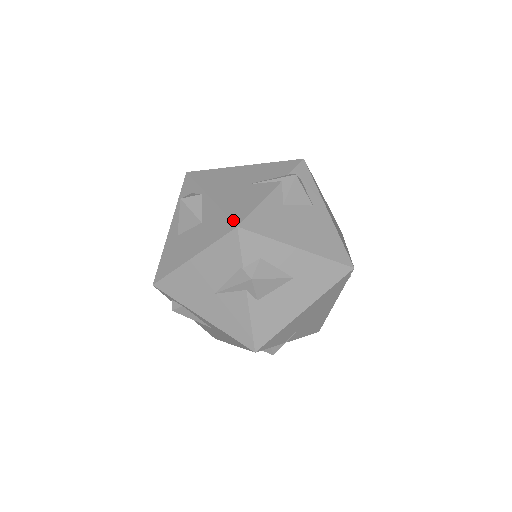
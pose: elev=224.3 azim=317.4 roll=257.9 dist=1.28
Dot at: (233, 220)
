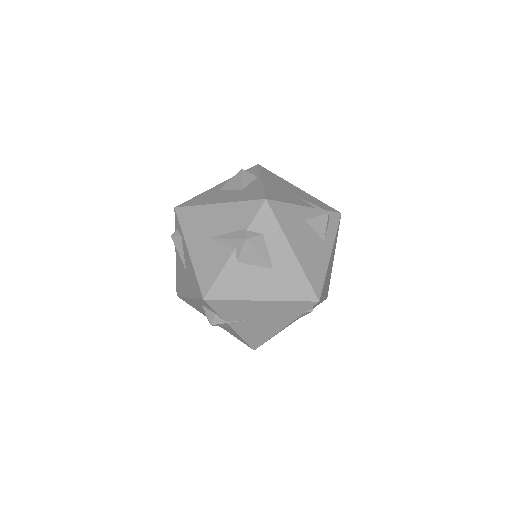
Dot at: (266, 195)
